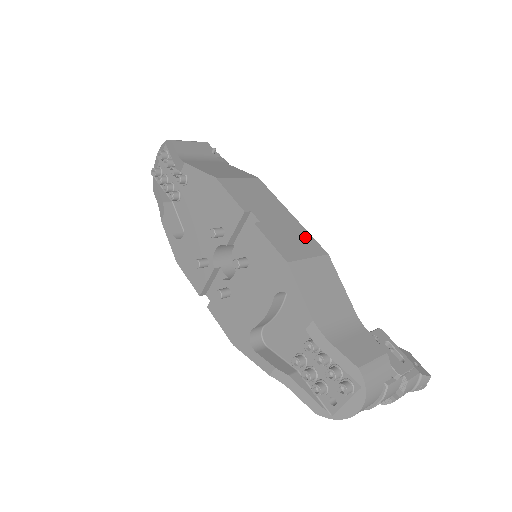
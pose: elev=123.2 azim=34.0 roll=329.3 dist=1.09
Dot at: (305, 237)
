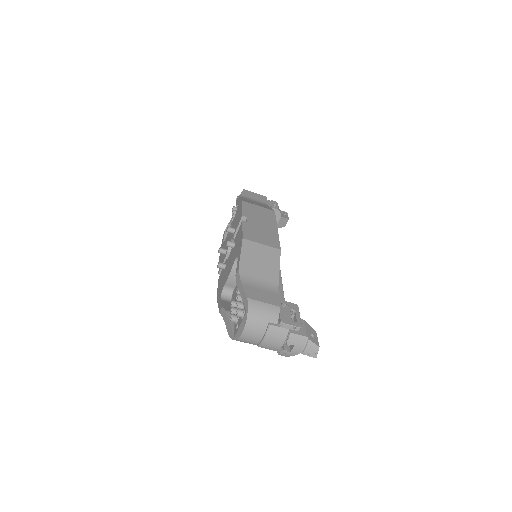
Dot at: (273, 238)
